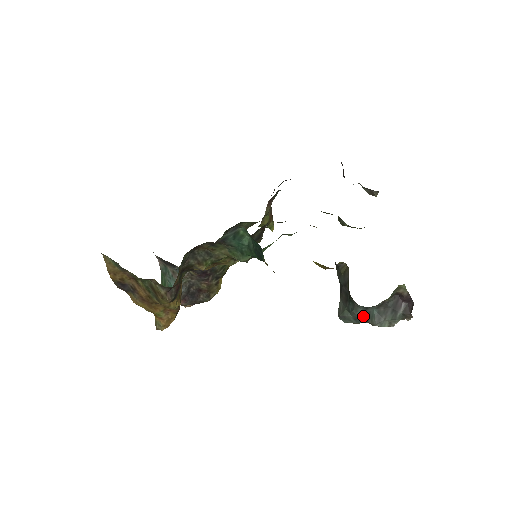
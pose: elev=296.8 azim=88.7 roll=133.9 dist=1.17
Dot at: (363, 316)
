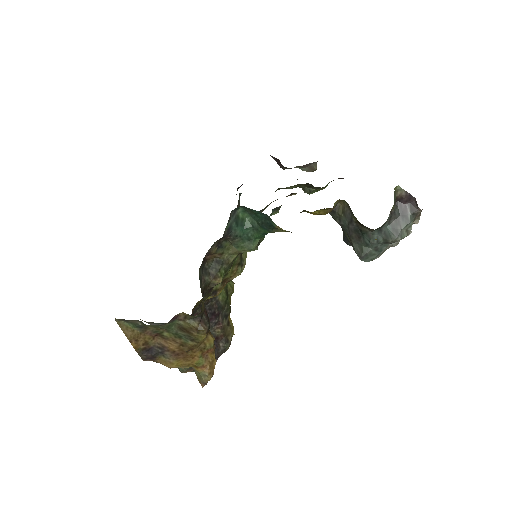
Dot at: (381, 241)
